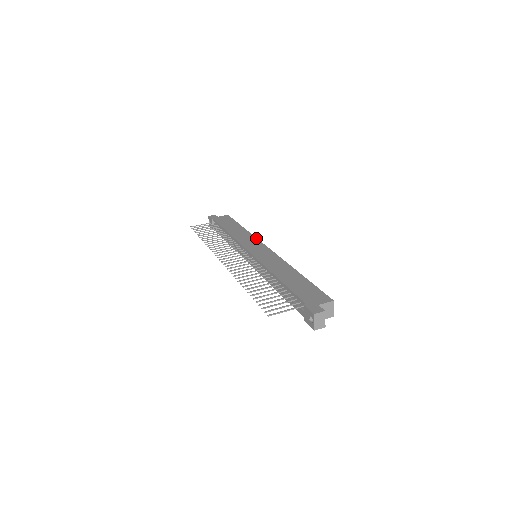
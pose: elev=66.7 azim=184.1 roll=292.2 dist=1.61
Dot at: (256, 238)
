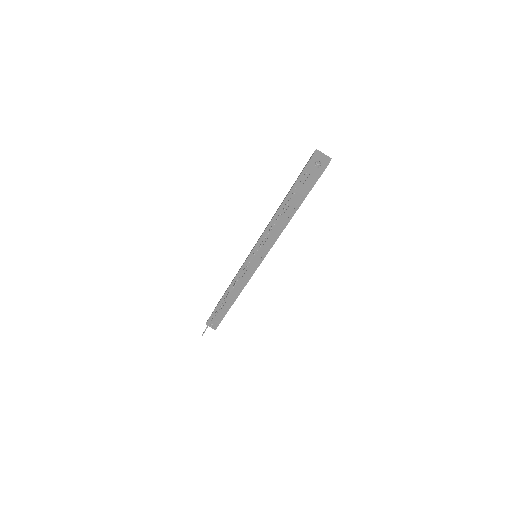
Dot at: occluded
